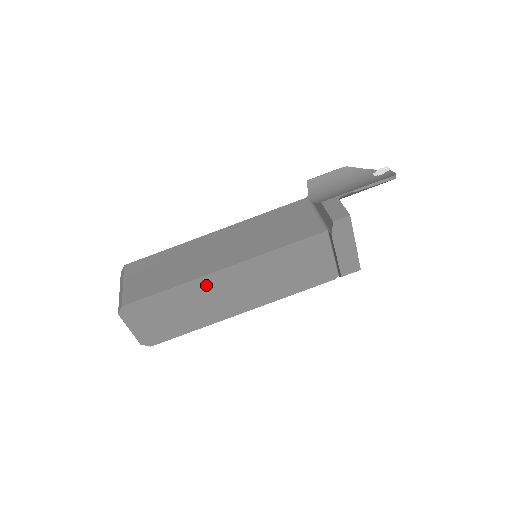
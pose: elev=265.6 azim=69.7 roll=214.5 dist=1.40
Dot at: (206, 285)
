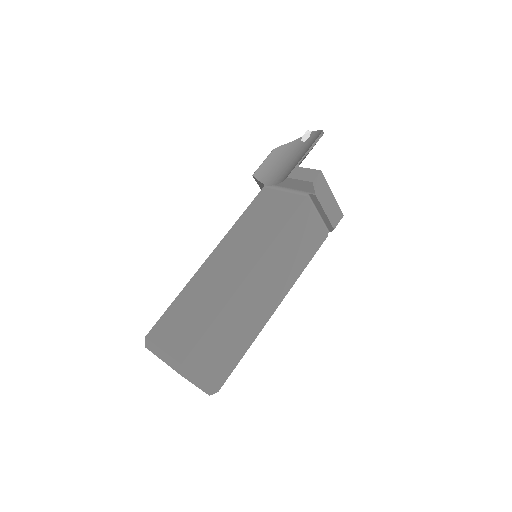
Dot at: (241, 299)
